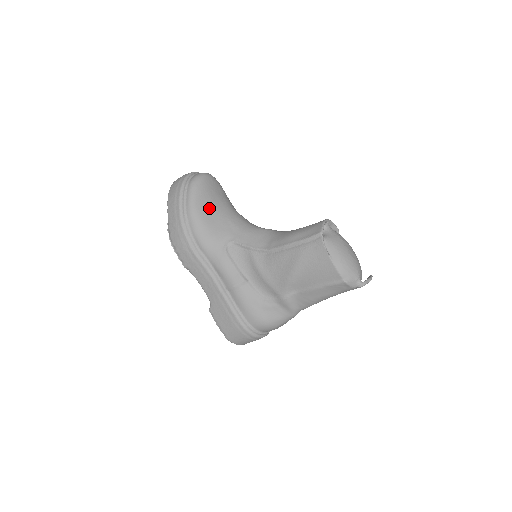
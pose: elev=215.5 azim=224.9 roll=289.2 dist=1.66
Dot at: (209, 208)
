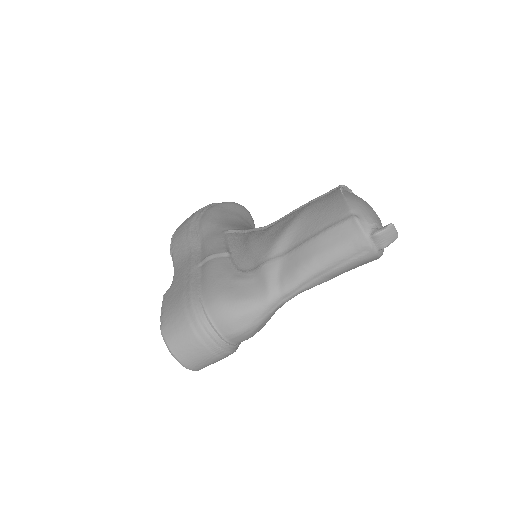
Dot at: (232, 215)
